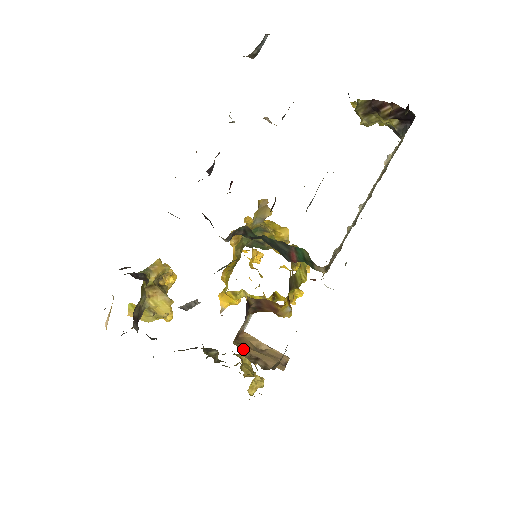
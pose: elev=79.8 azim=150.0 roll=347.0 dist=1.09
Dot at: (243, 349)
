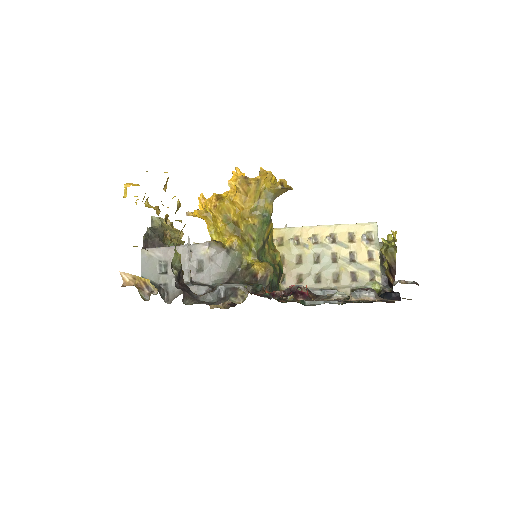
Dot at: occluded
